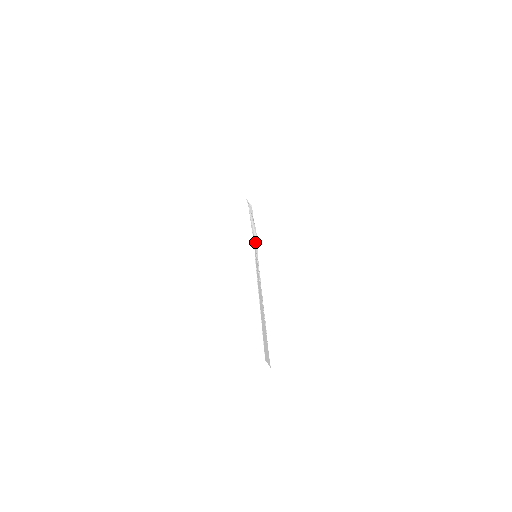
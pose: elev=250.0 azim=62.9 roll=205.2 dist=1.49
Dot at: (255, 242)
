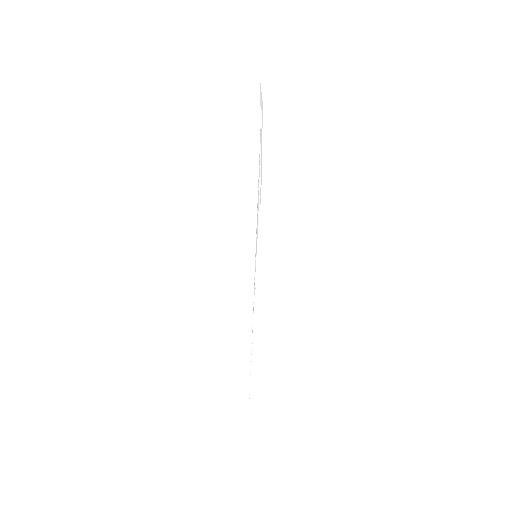
Dot at: (258, 216)
